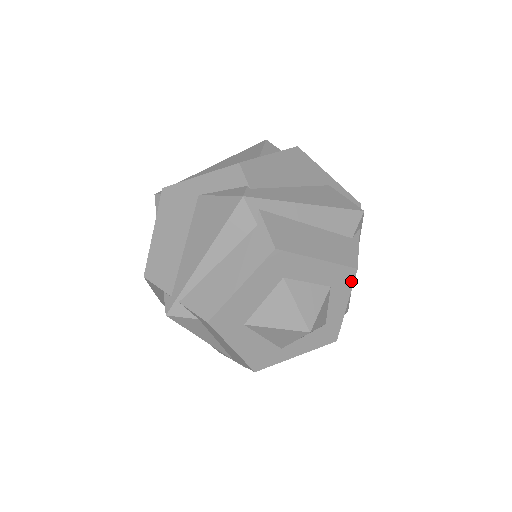
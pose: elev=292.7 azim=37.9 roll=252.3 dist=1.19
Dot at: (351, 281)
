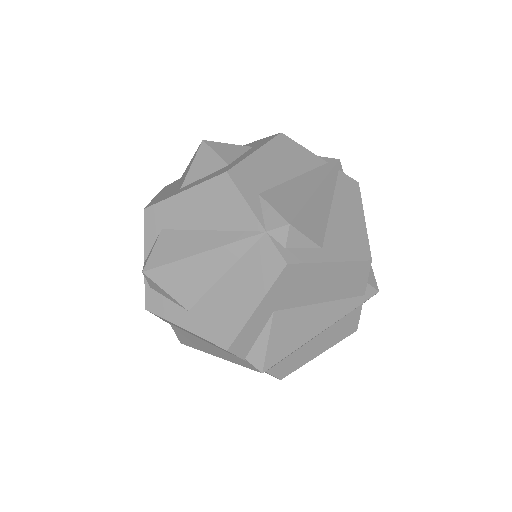
Dot at: (271, 139)
